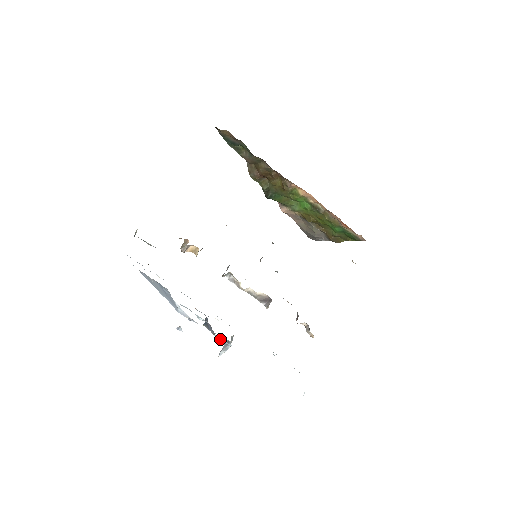
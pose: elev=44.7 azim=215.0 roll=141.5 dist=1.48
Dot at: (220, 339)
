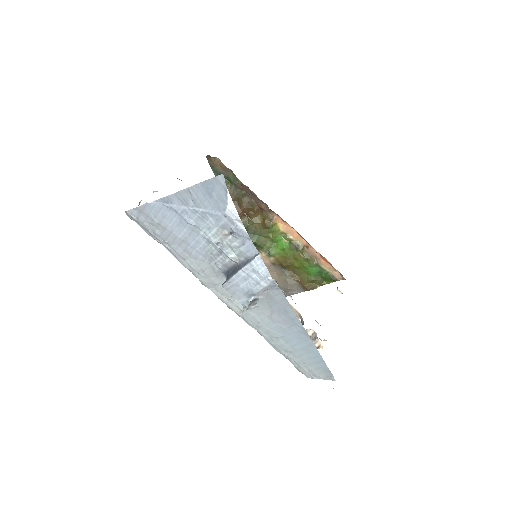
Dot at: (259, 270)
